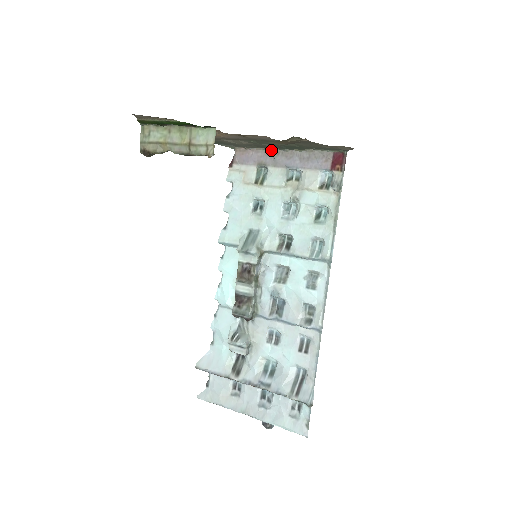
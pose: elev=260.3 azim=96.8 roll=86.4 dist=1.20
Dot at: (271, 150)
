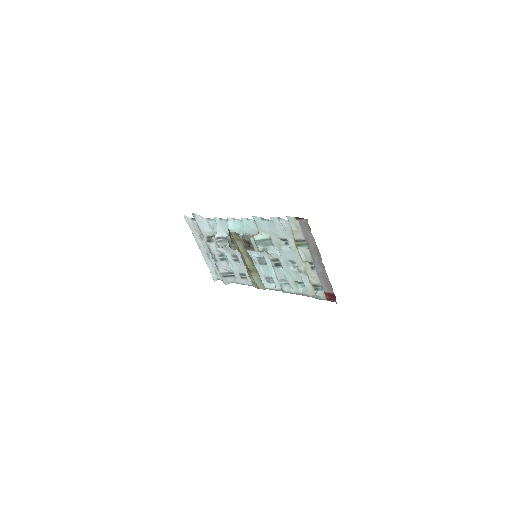
Dot at: occluded
